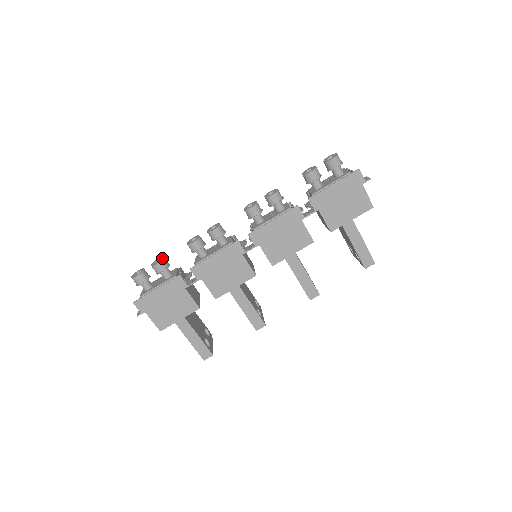
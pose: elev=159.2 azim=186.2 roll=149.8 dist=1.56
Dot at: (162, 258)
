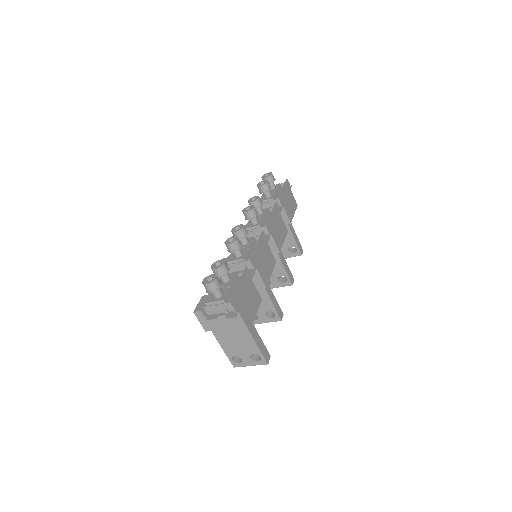
Dot at: (220, 260)
